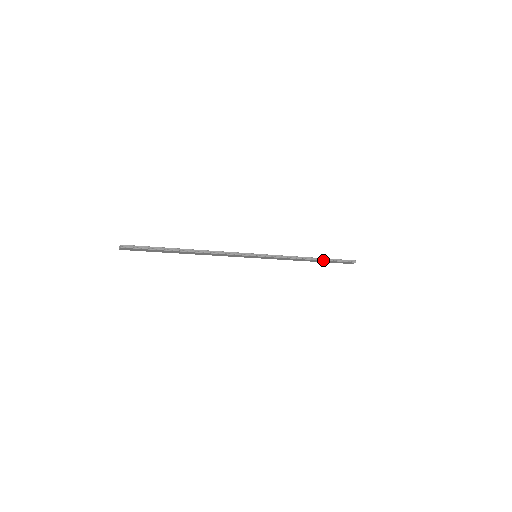
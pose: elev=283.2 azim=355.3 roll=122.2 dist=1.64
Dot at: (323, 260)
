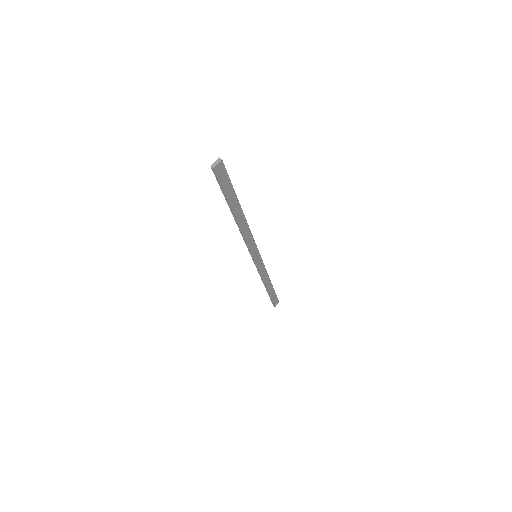
Dot at: occluded
